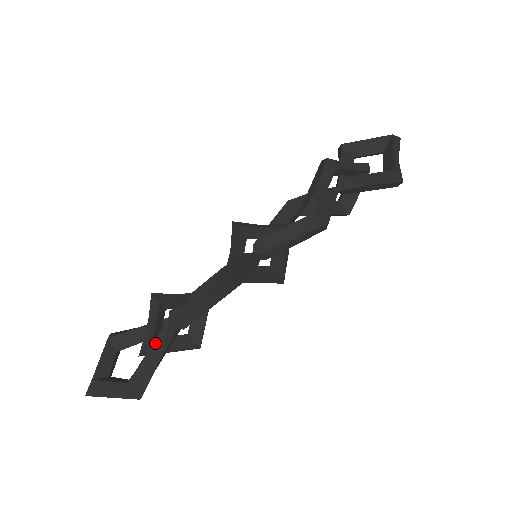
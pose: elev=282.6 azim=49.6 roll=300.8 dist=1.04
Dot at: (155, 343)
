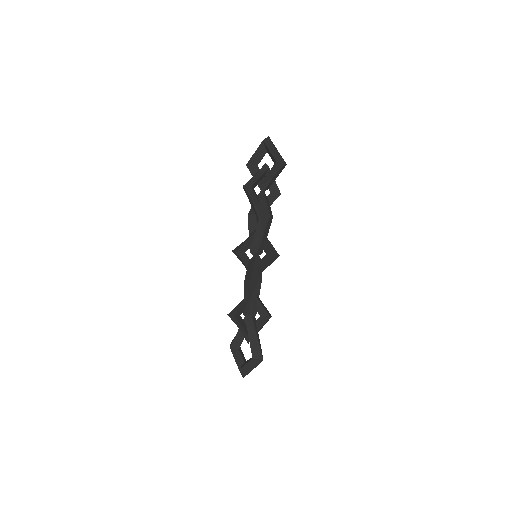
Dot at: (249, 333)
